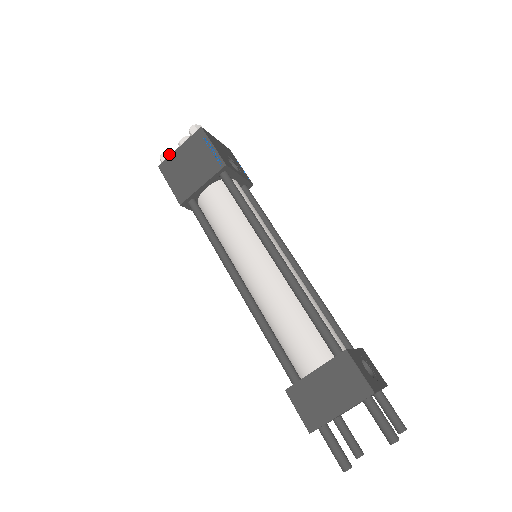
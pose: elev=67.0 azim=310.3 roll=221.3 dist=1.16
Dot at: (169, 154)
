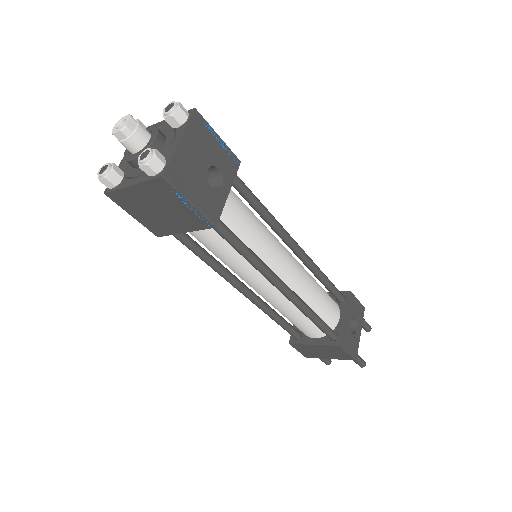
Dot at: (112, 176)
